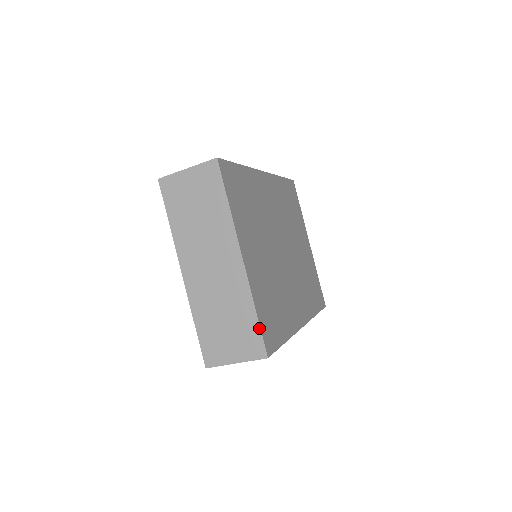
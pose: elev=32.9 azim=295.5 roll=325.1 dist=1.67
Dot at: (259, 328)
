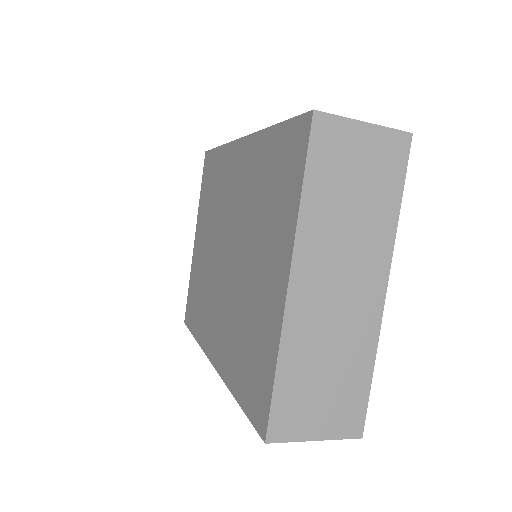
Dot at: (368, 395)
